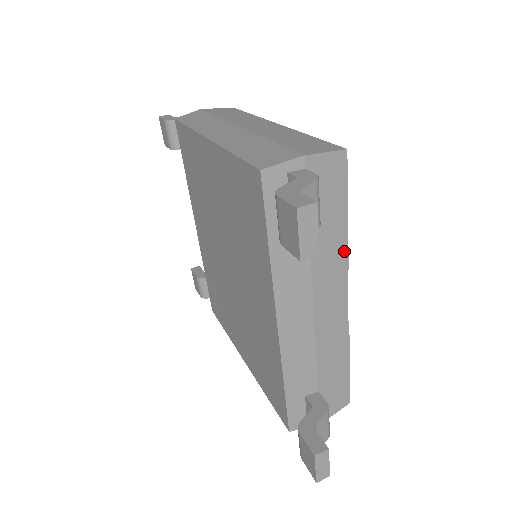
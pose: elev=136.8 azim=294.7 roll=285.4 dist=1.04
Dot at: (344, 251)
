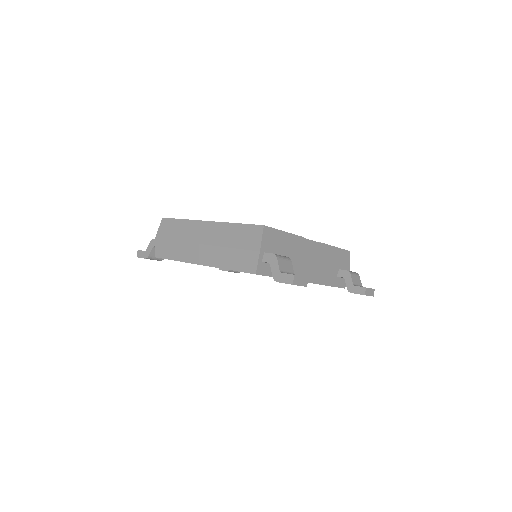
Dot at: (297, 238)
